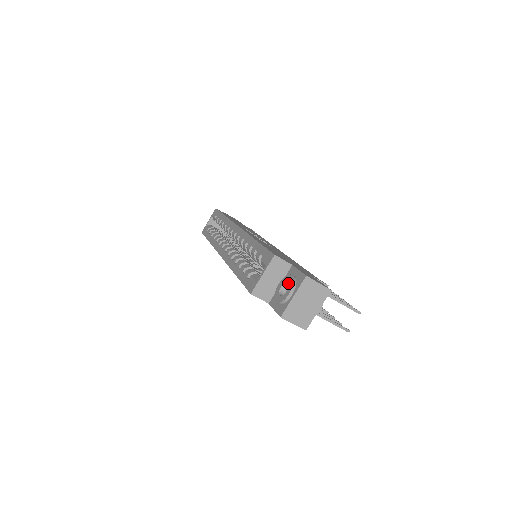
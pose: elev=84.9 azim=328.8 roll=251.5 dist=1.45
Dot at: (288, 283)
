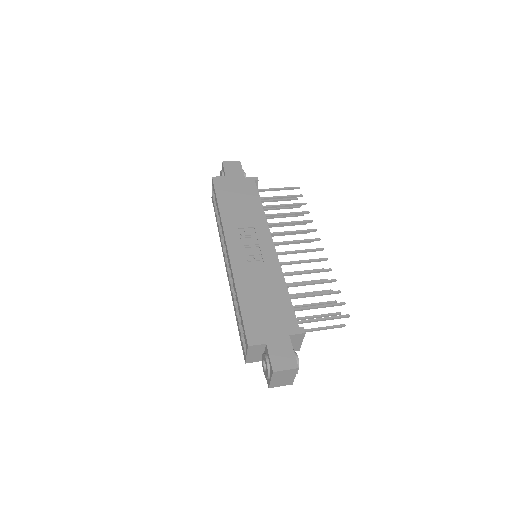
Dot at: occluded
